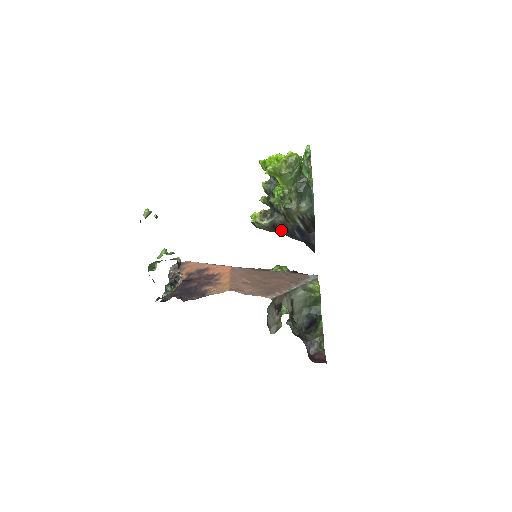
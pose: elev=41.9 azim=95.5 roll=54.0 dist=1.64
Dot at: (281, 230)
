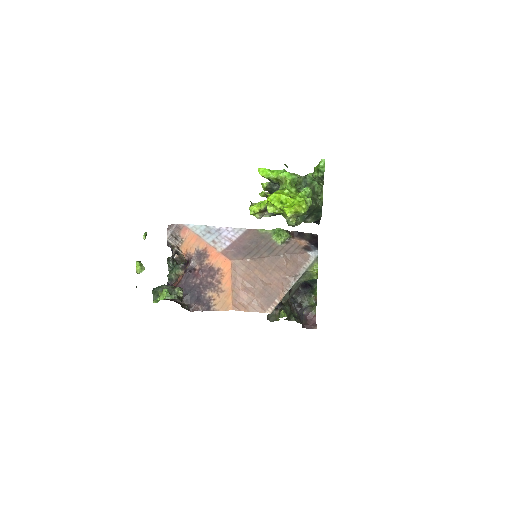
Dot at: occluded
